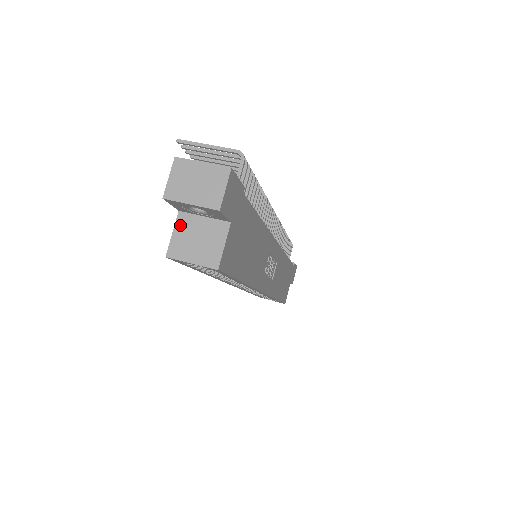
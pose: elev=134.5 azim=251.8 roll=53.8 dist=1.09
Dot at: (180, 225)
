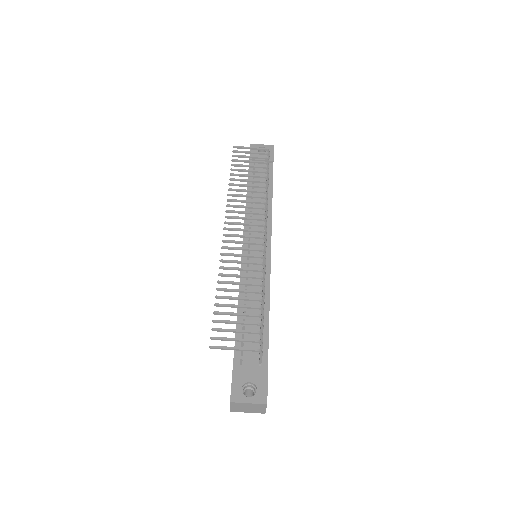
Dot at: occluded
